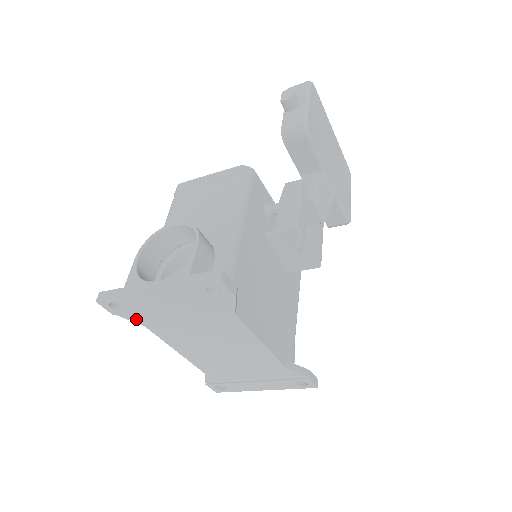
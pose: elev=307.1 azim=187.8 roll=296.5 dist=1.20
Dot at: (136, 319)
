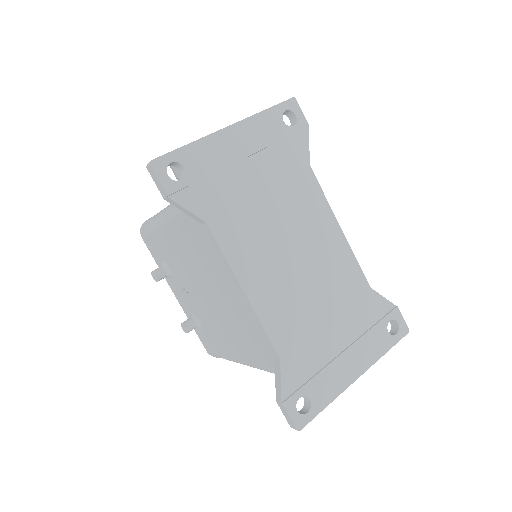
Dot at: (197, 205)
